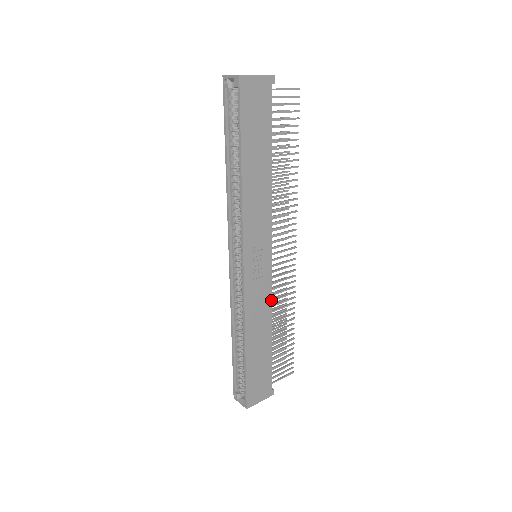
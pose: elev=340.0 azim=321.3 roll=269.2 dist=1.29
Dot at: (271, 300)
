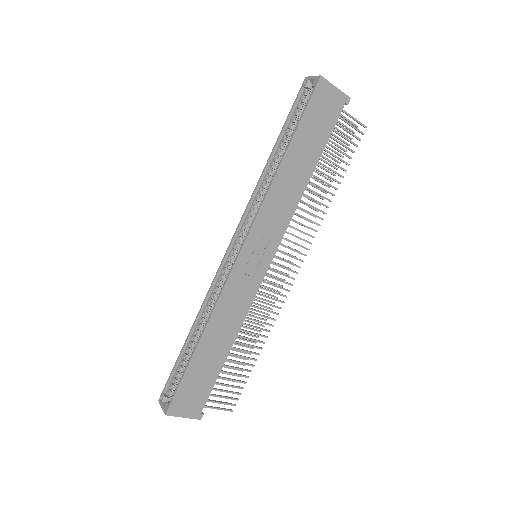
Dot at: (249, 308)
